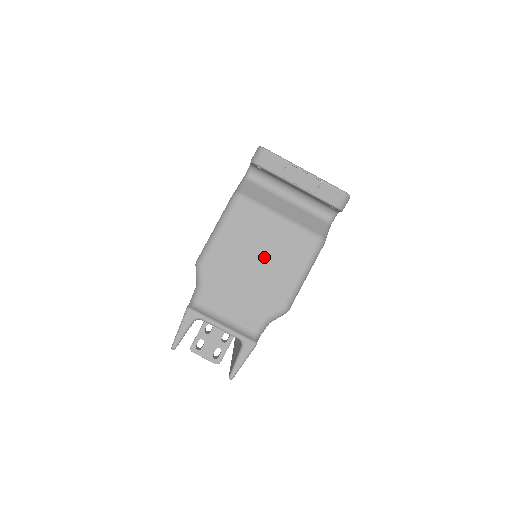
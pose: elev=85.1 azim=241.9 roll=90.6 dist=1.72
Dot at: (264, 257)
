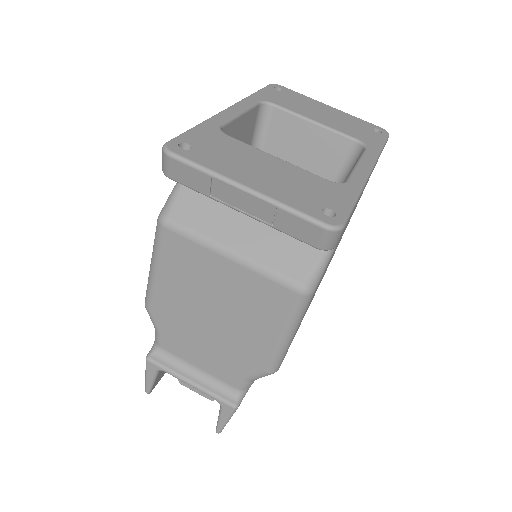
Dot at: (222, 308)
